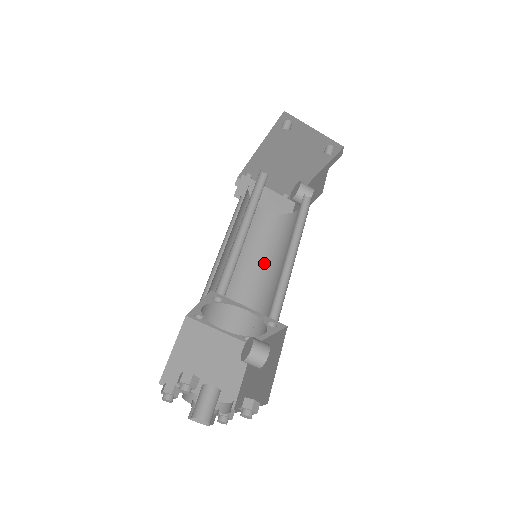
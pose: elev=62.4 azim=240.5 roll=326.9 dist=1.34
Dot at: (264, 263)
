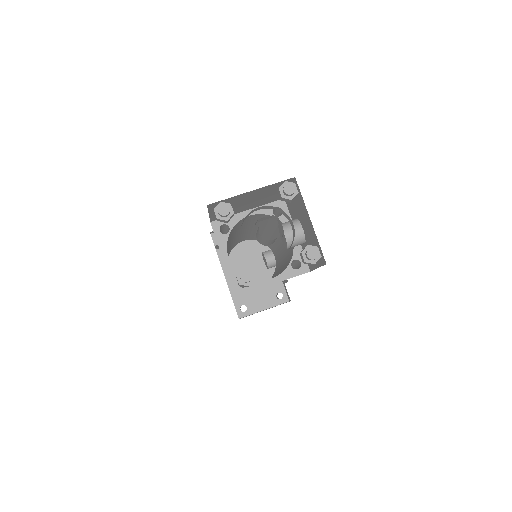
Dot at: (277, 273)
